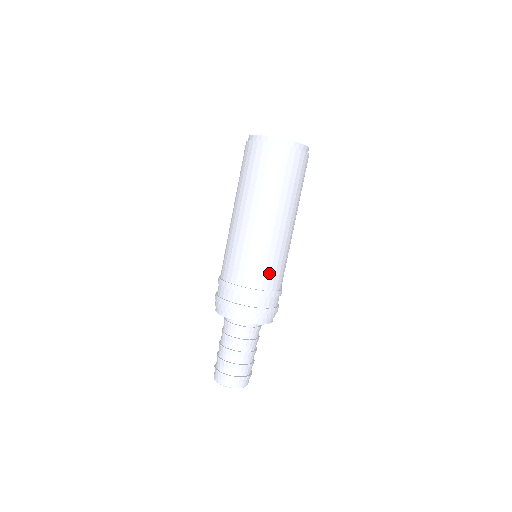
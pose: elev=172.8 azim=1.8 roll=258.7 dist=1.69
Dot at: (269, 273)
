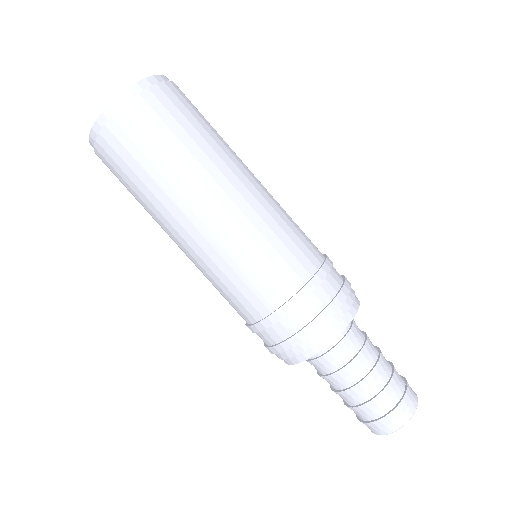
Dot at: (275, 270)
